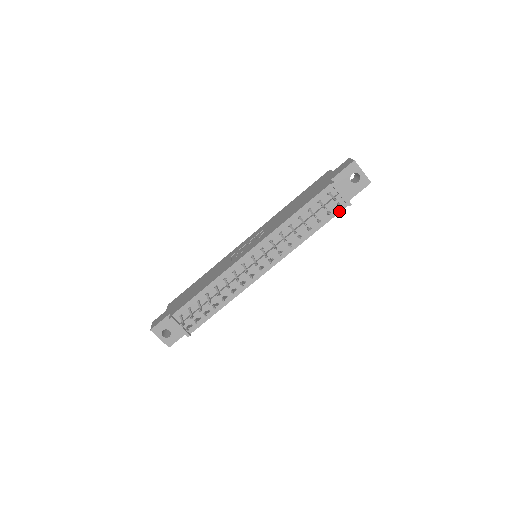
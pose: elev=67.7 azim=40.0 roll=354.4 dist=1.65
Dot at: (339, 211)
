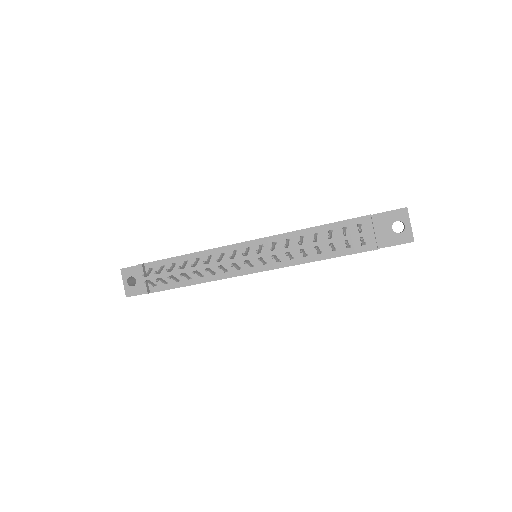
Dot at: (361, 251)
